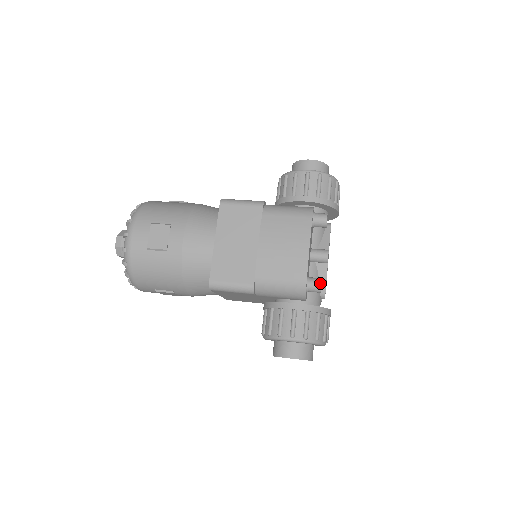
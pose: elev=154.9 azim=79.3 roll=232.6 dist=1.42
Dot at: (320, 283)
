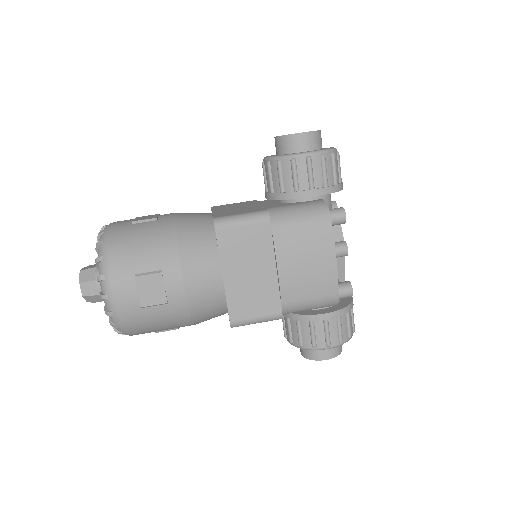
Dot at: (351, 290)
